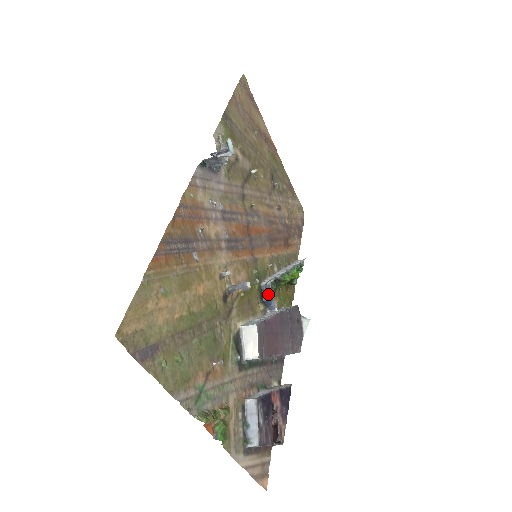
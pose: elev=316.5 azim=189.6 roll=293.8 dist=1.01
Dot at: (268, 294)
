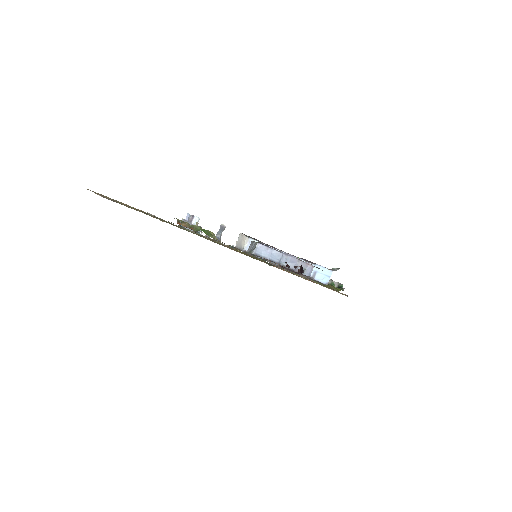
Dot at: occluded
